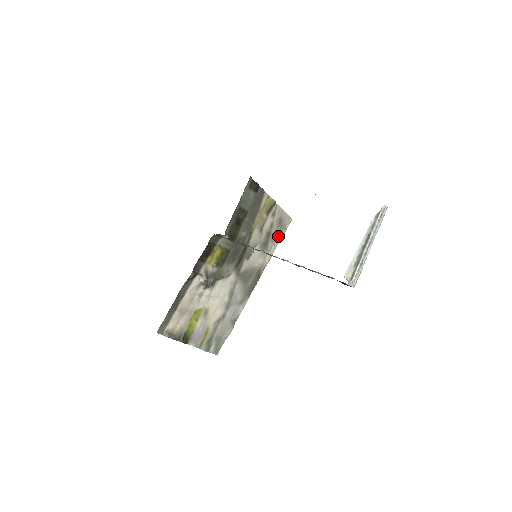
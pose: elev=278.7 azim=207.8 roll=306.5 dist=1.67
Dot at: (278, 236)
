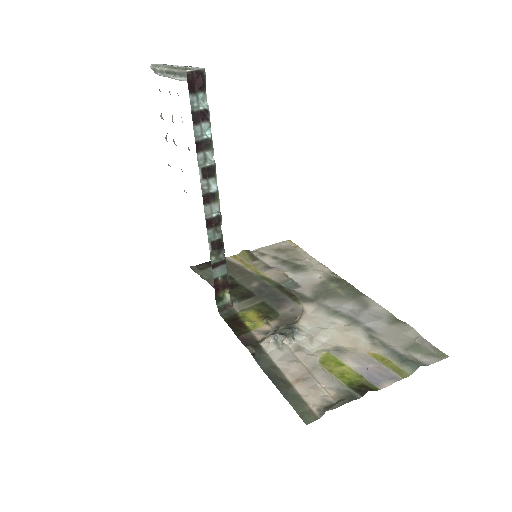
Dot at: (299, 255)
